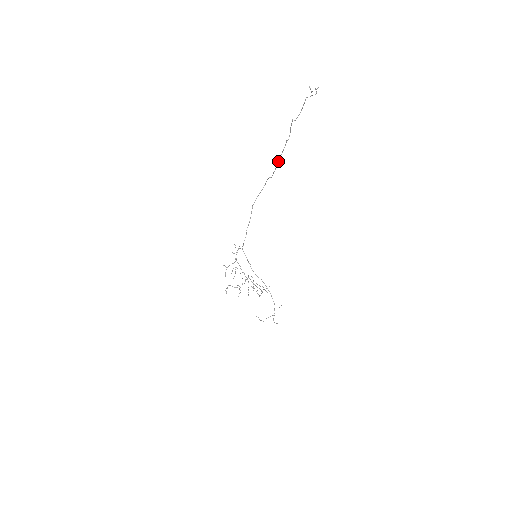
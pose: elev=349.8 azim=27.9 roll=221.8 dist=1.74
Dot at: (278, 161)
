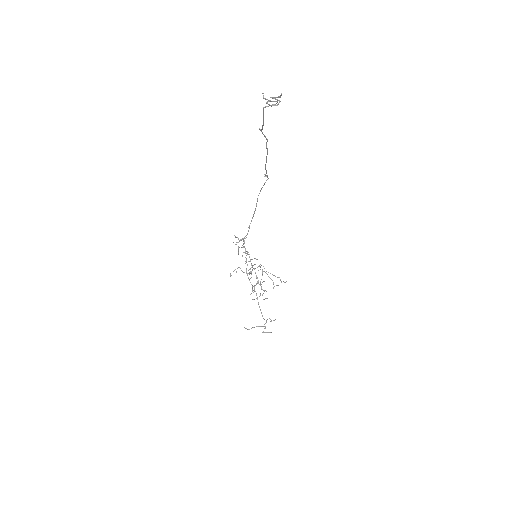
Dot at: (265, 165)
